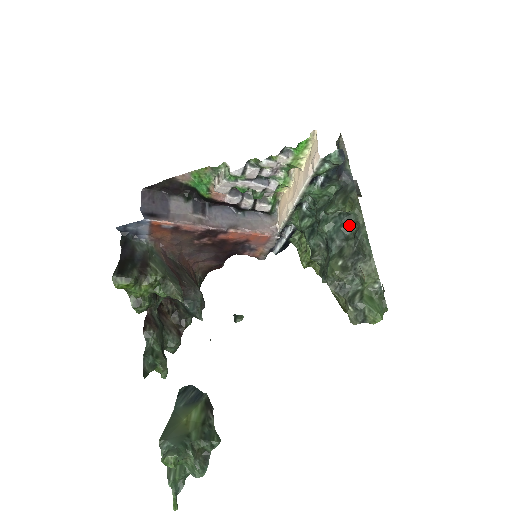
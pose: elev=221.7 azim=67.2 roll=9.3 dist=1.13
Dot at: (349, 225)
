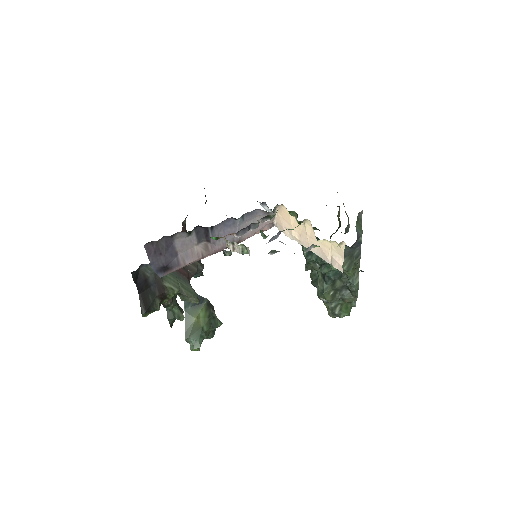
Dot at: occluded
